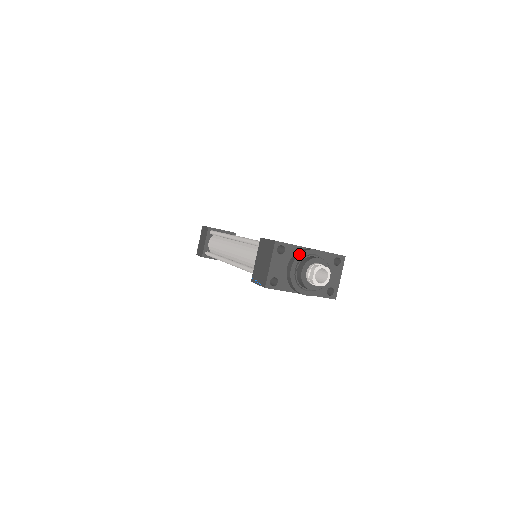
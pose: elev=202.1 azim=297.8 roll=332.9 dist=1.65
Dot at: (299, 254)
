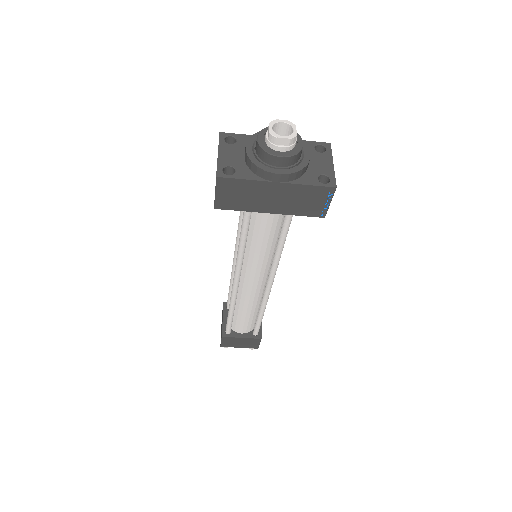
Dot at: (253, 134)
